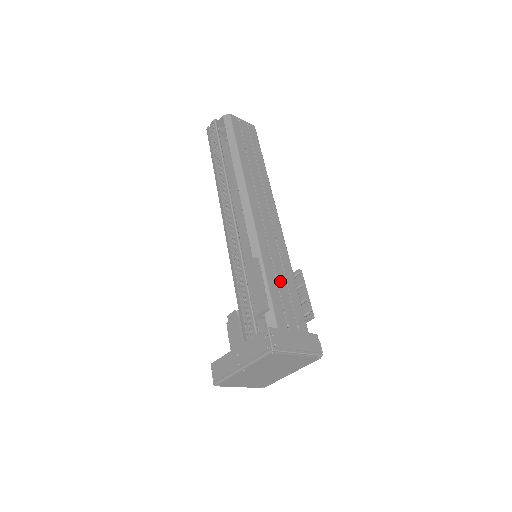
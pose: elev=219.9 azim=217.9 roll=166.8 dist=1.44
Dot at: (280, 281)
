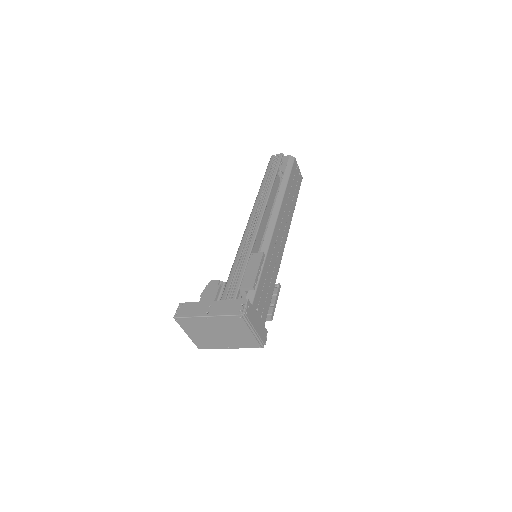
Dot at: (267, 280)
